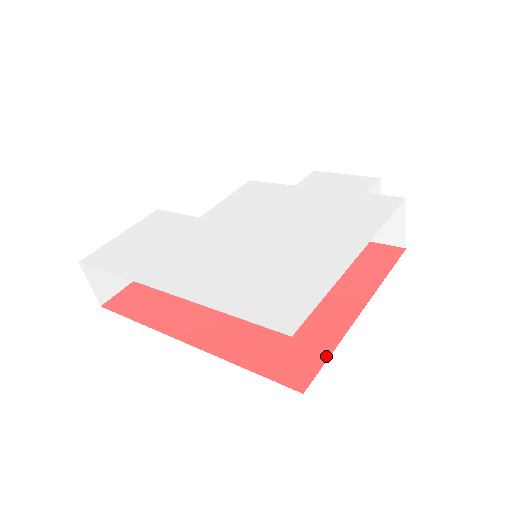
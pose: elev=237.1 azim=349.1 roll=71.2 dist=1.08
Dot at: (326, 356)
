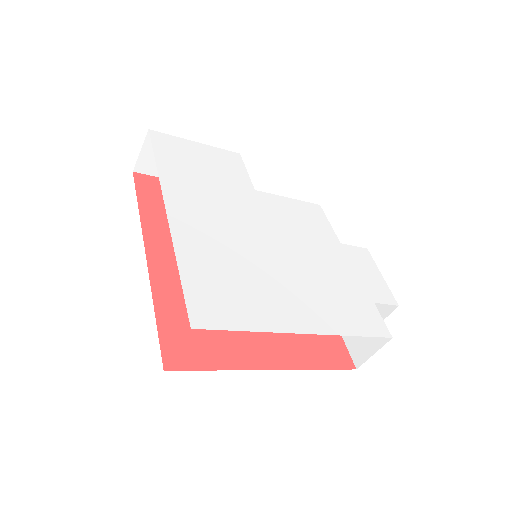
Dot at: (209, 367)
